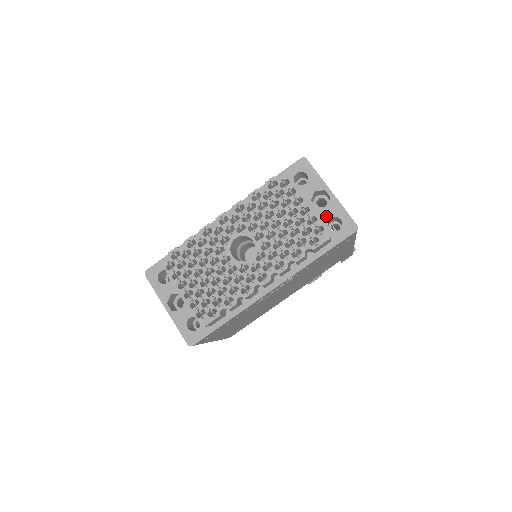
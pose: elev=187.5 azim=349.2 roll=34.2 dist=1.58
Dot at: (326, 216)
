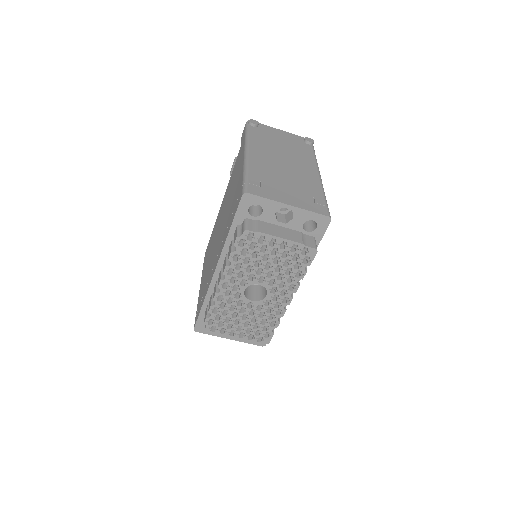
Dot at: (298, 225)
